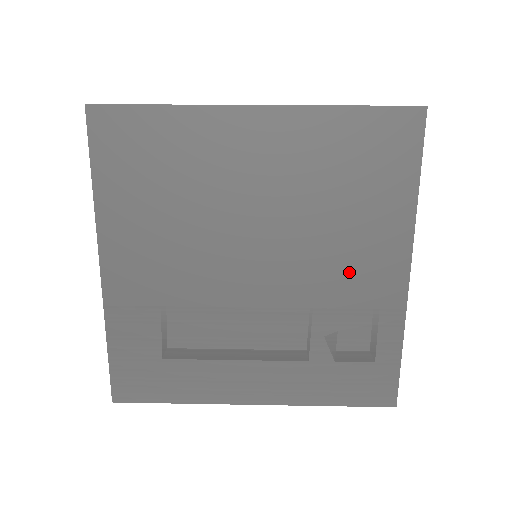
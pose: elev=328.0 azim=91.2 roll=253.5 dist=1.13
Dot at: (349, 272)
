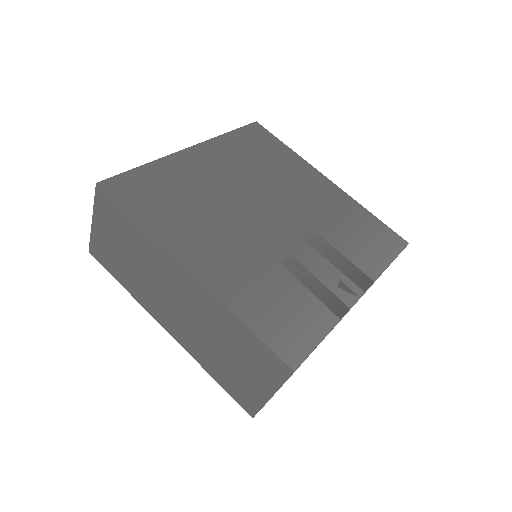
Dot at: (309, 193)
